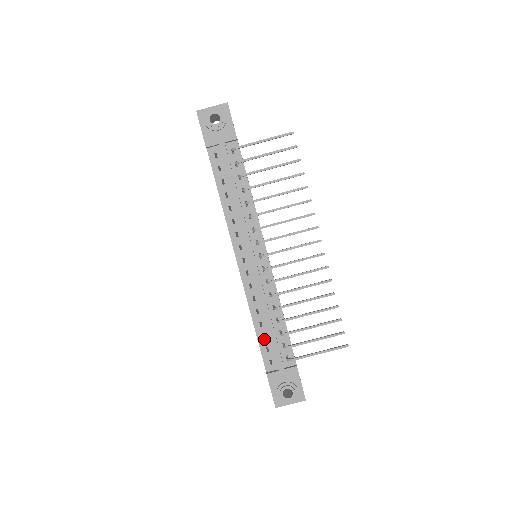
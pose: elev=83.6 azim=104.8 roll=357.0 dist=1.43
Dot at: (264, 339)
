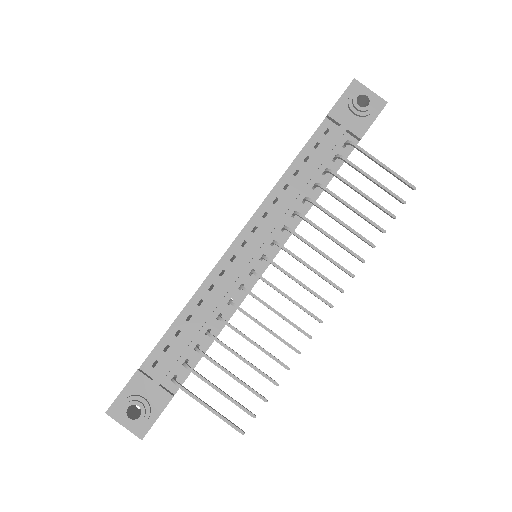
Dot at: (175, 335)
